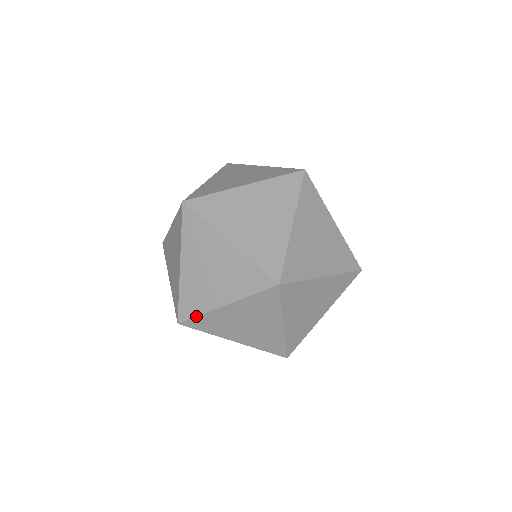
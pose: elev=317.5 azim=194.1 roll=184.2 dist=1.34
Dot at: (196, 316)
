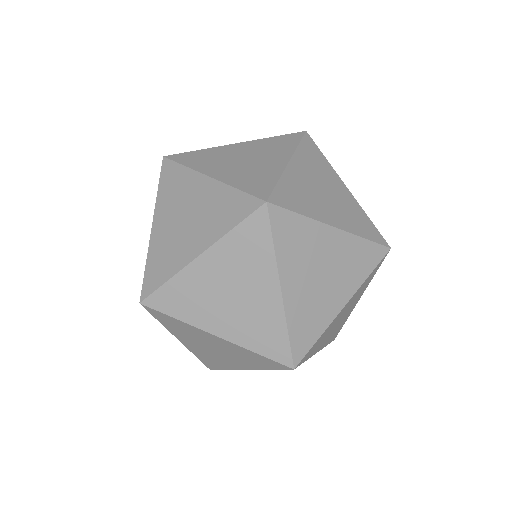
Dot at: occluded
